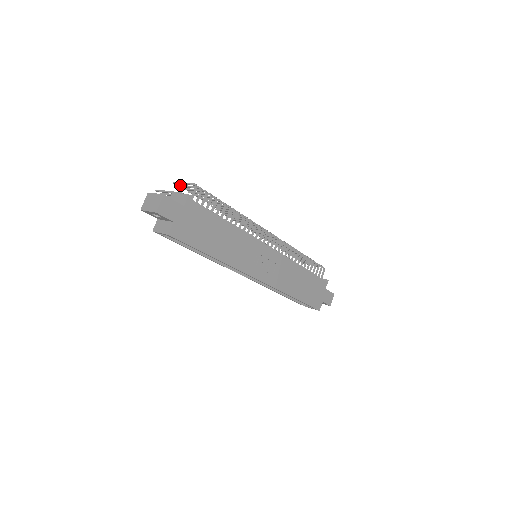
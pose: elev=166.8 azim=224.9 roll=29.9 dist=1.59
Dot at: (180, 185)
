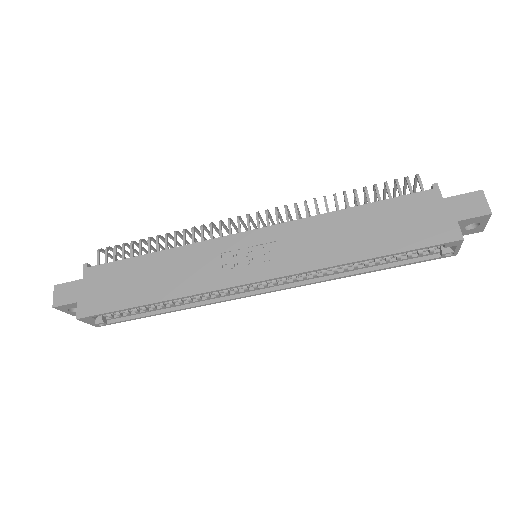
Dot at: occluded
